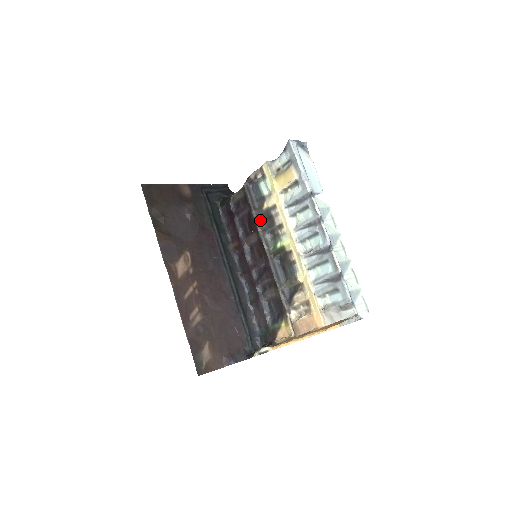
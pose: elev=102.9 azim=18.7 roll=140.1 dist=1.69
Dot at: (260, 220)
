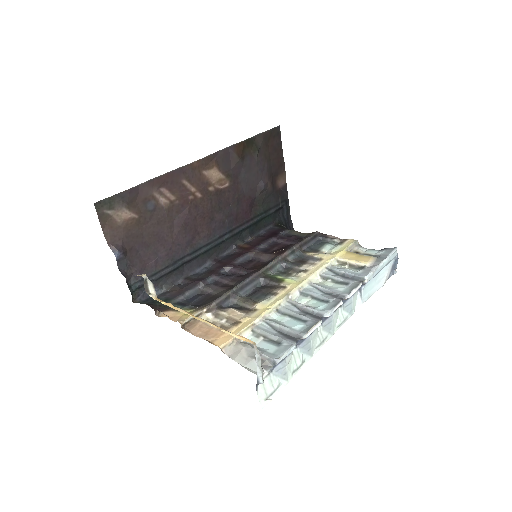
Dot at: (292, 254)
